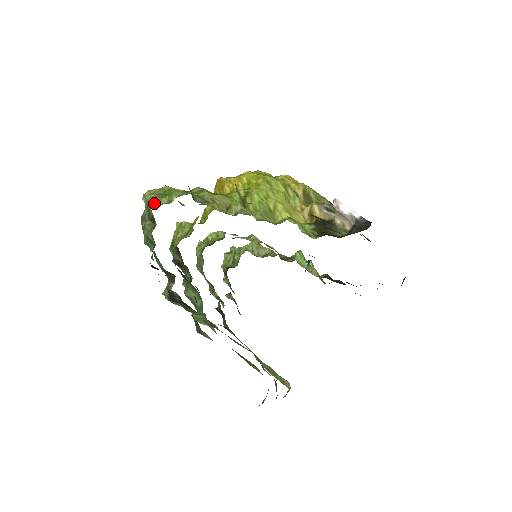
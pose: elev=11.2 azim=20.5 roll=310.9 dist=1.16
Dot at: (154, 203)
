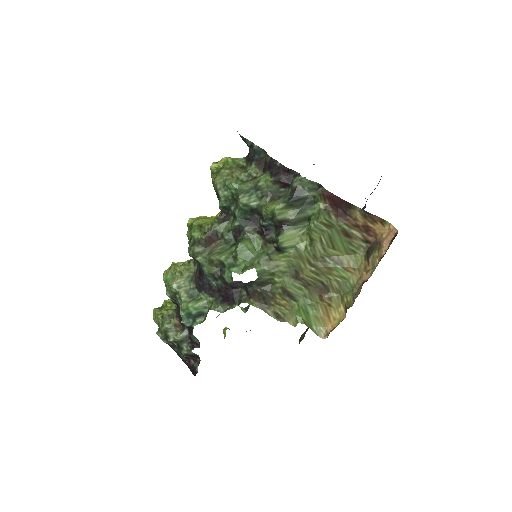
Dot at: (243, 159)
